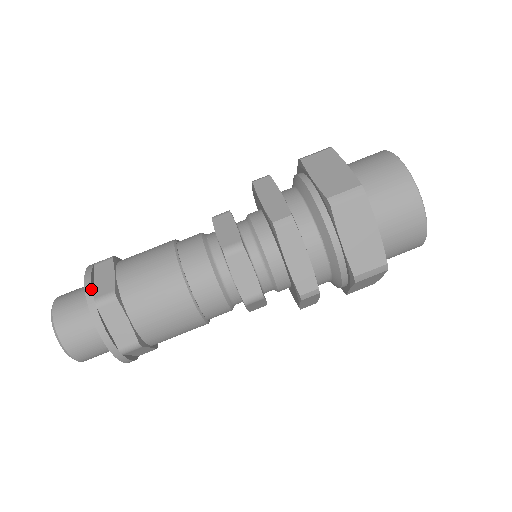
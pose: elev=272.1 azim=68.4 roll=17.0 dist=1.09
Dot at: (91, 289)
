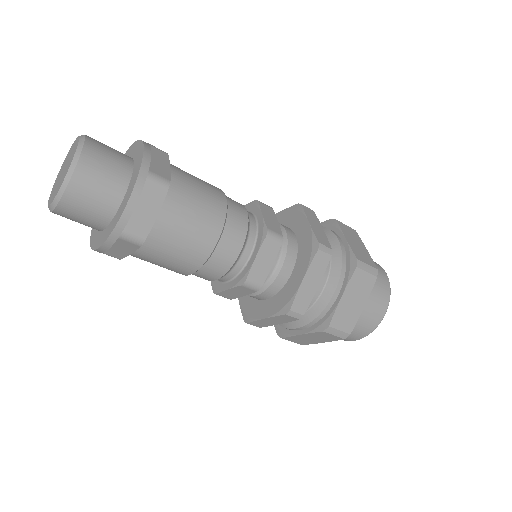
Dot at: occluded
